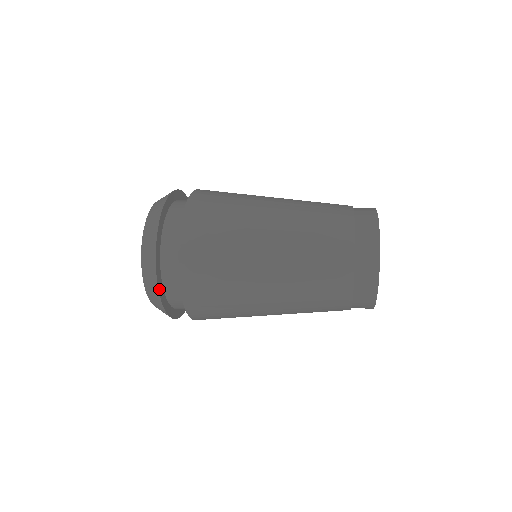
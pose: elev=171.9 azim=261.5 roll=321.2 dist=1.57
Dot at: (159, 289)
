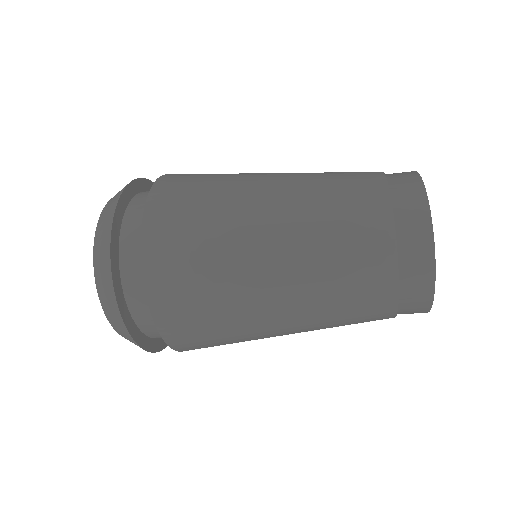
Dot at: (138, 342)
